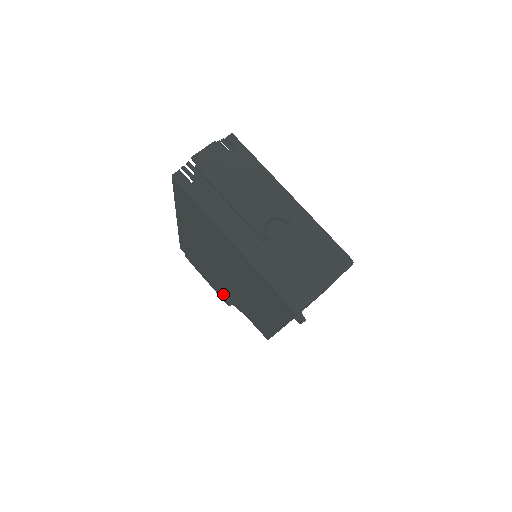
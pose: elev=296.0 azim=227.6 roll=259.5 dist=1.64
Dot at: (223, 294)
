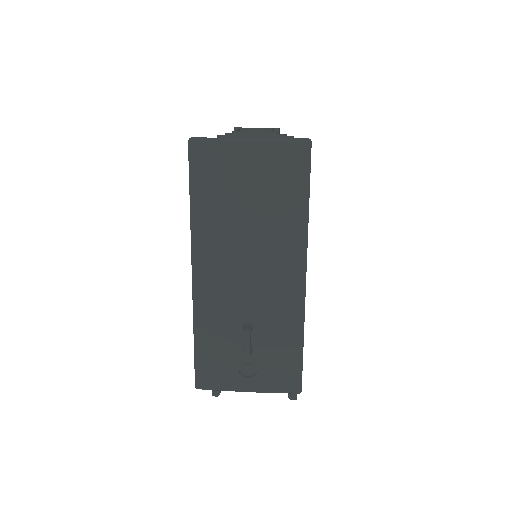
Dot at: occluded
